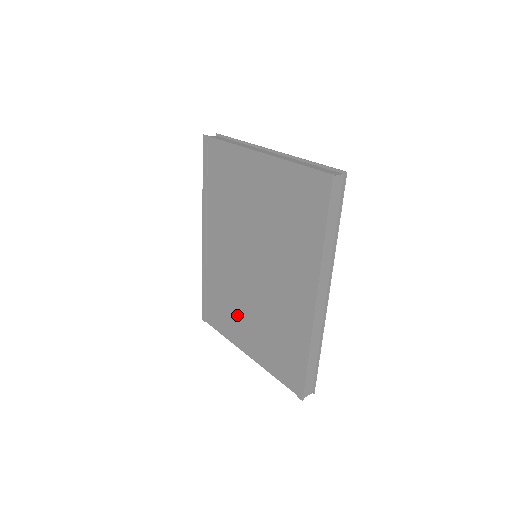
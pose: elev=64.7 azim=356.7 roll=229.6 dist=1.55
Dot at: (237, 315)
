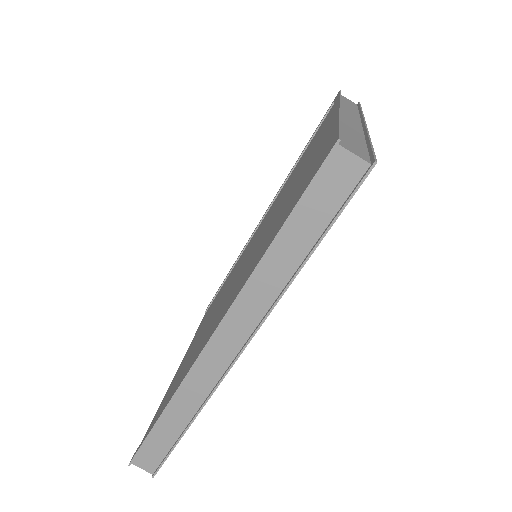
Dot at: (207, 318)
